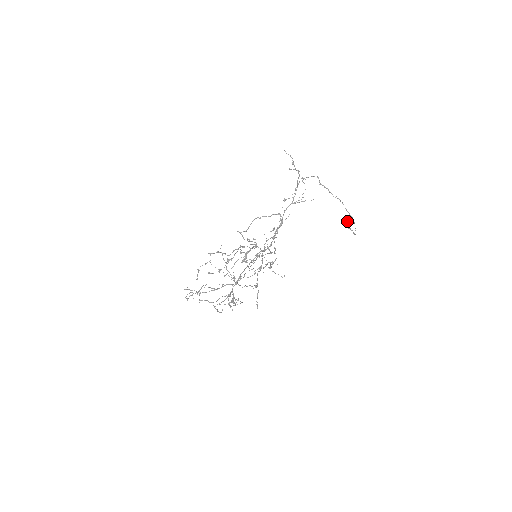
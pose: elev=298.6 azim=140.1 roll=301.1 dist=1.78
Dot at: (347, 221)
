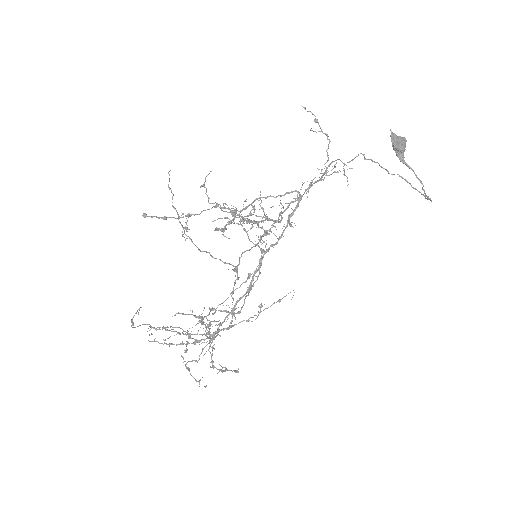
Dot at: (394, 138)
